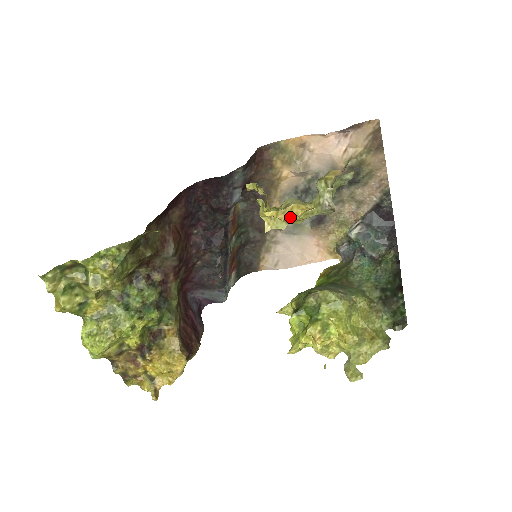
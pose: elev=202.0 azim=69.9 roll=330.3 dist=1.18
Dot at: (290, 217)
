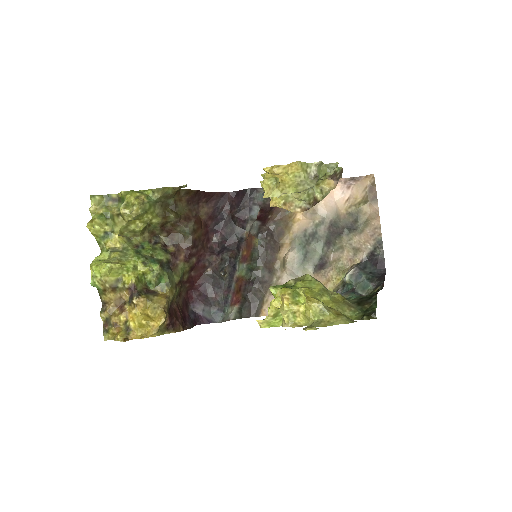
Dot at: (283, 177)
